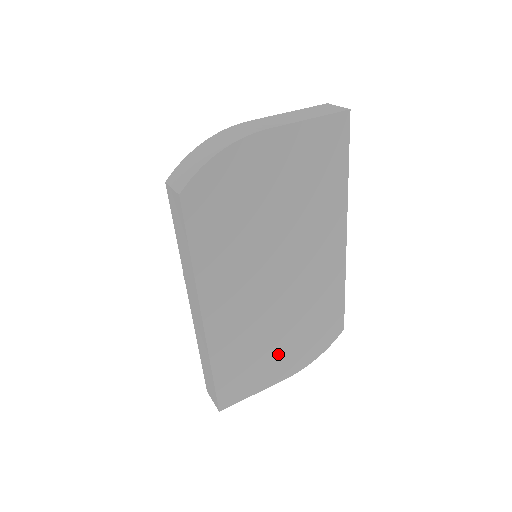
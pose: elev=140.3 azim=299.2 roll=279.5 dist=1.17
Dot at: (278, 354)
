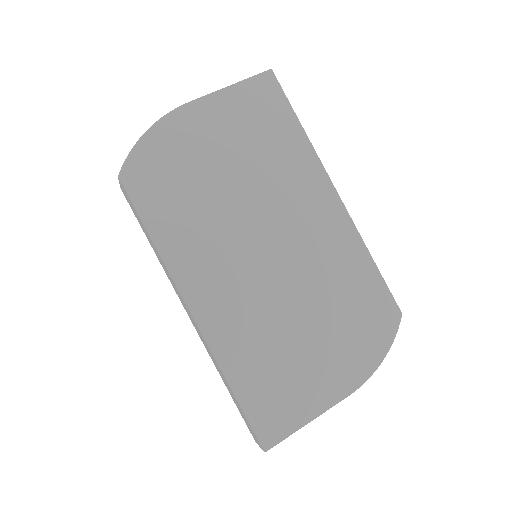
Dot at: (317, 357)
